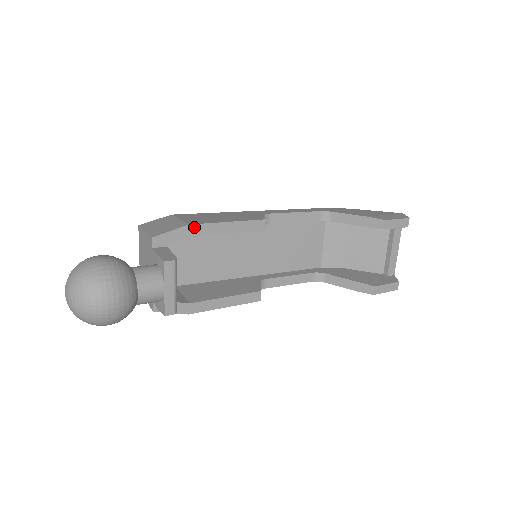
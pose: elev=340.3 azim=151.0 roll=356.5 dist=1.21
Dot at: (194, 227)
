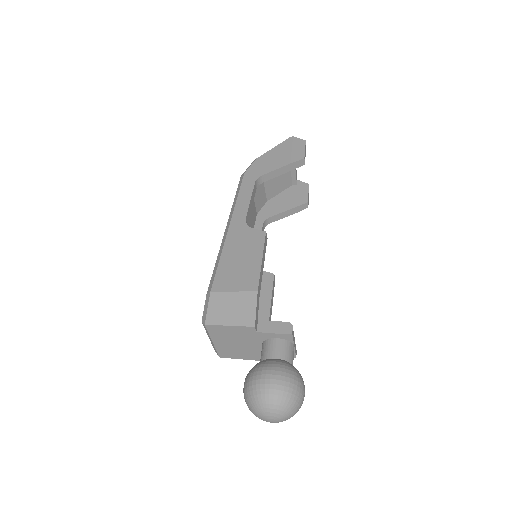
Dot at: (258, 289)
